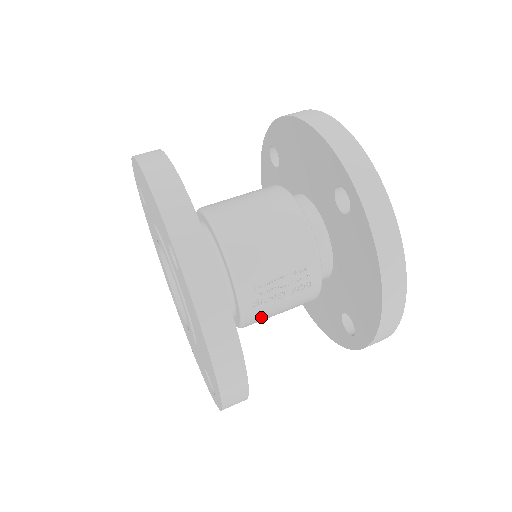
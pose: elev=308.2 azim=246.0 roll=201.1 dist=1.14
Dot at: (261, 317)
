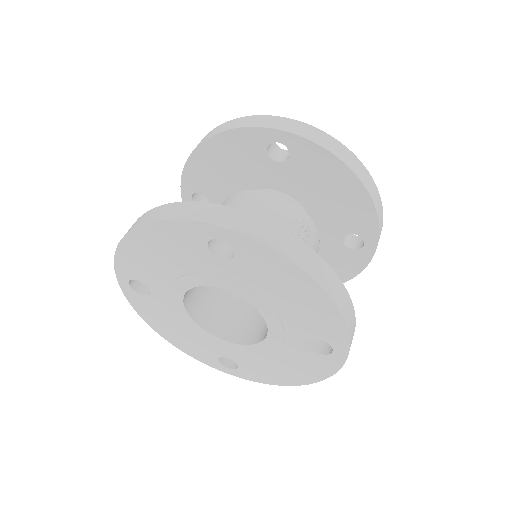
Dot at: occluded
